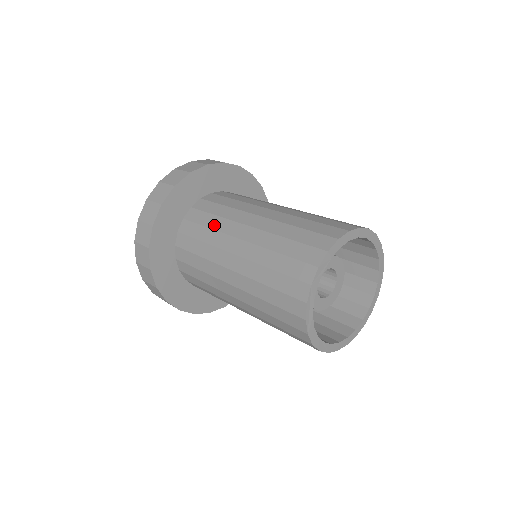
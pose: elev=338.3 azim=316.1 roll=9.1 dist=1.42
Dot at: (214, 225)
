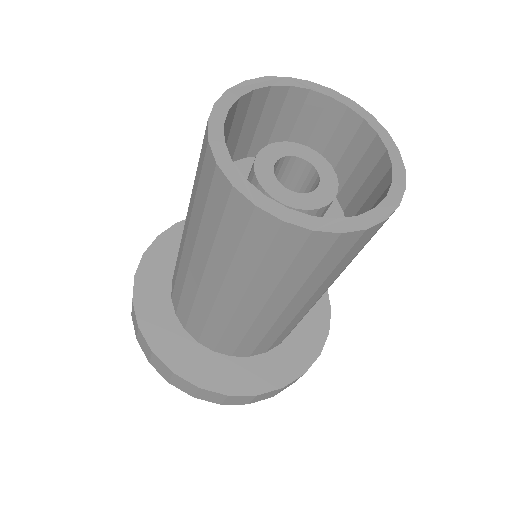
Dot at: occluded
